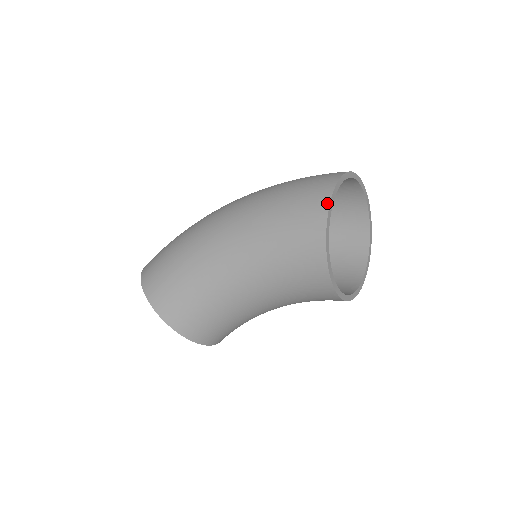
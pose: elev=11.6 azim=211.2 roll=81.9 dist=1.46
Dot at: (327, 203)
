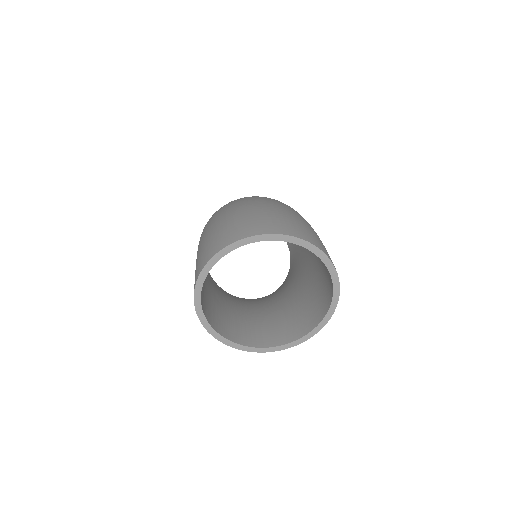
Dot at: (196, 281)
